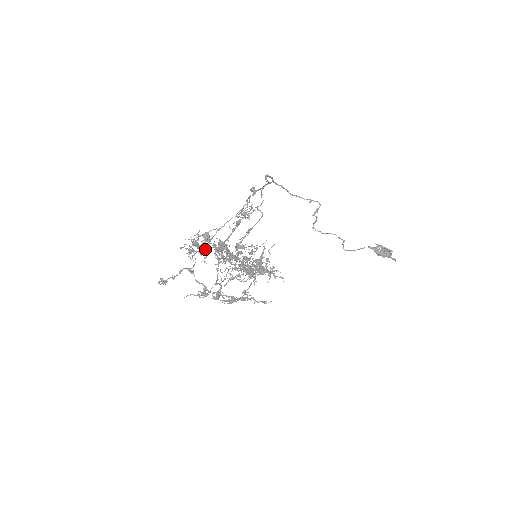
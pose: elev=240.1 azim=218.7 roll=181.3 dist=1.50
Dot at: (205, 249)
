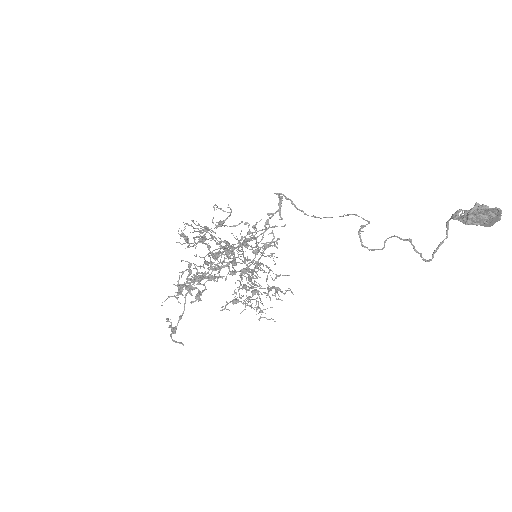
Dot at: (205, 261)
